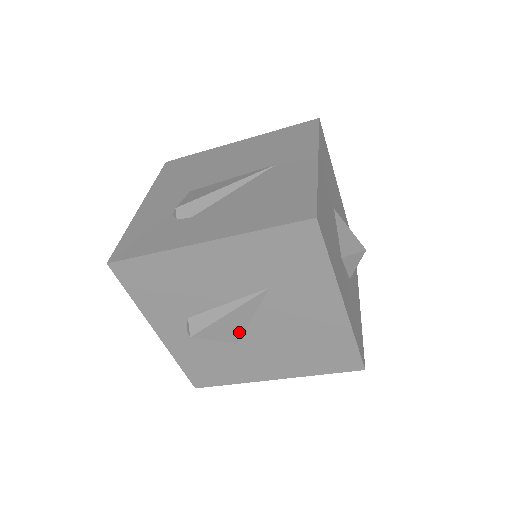
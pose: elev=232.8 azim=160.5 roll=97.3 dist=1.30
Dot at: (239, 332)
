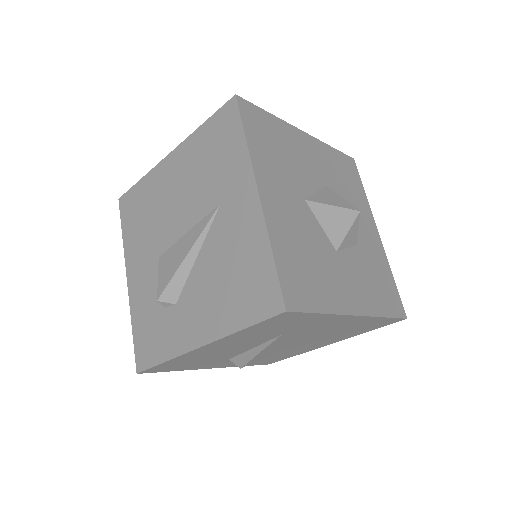
Dot at: (278, 349)
